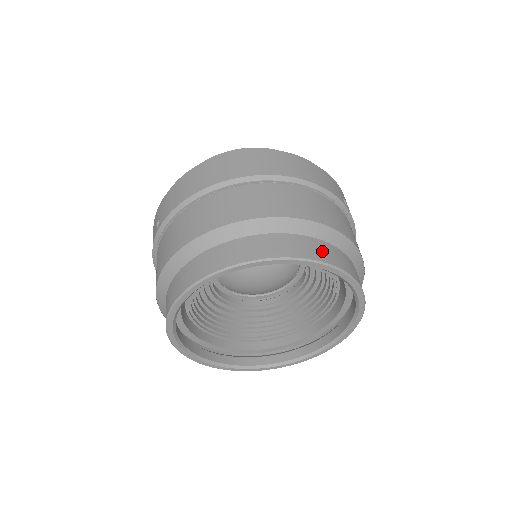
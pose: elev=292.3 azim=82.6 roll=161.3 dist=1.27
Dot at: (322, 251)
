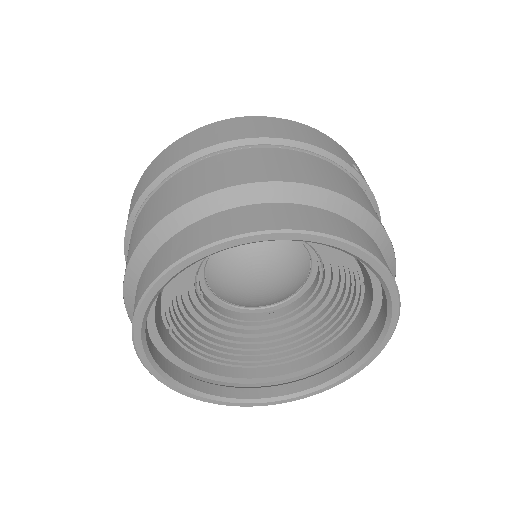
Dot at: (319, 220)
